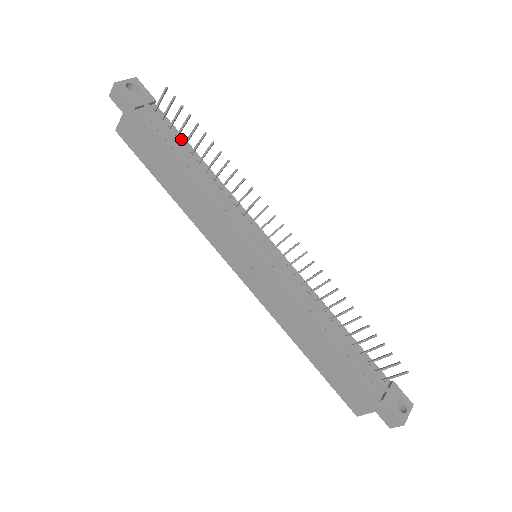
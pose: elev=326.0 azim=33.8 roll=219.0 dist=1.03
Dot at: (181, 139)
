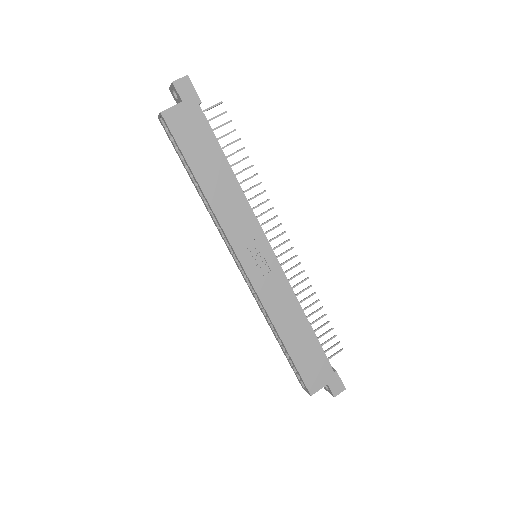
Dot at: occluded
